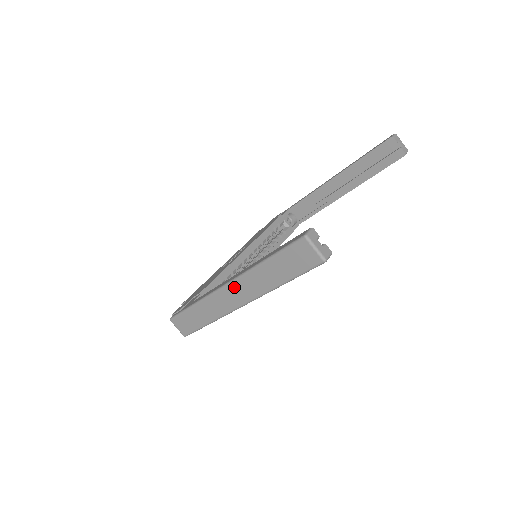
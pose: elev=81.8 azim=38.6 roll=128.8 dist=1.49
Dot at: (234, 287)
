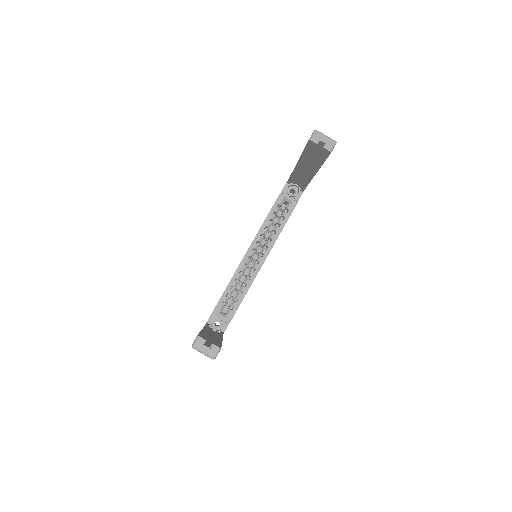
Dot at: occluded
